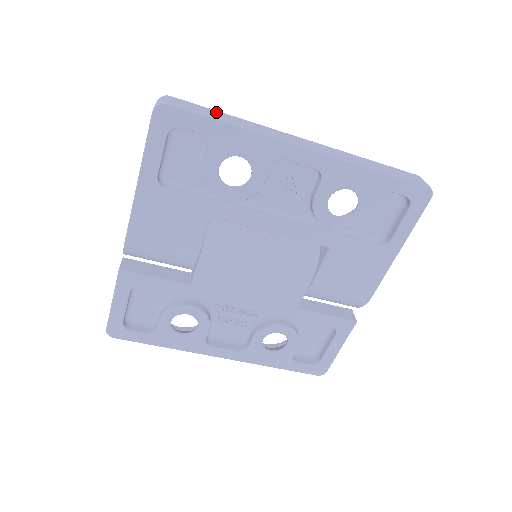
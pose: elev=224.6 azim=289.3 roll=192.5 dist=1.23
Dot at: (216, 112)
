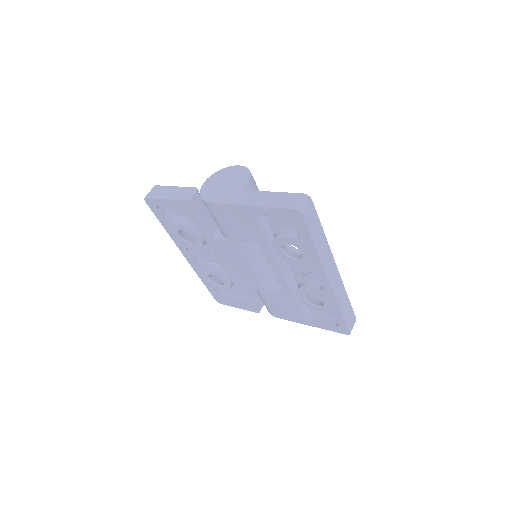
Dot at: (320, 228)
